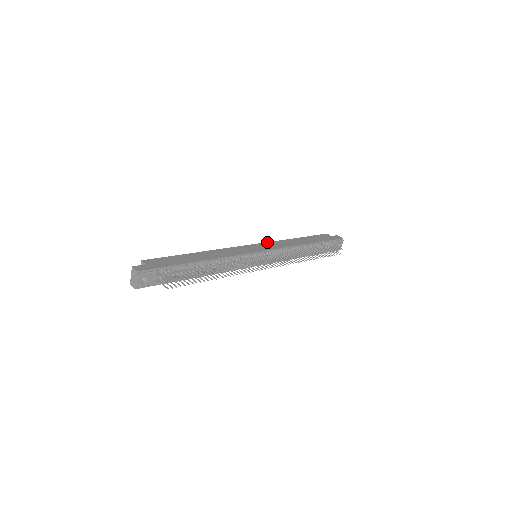
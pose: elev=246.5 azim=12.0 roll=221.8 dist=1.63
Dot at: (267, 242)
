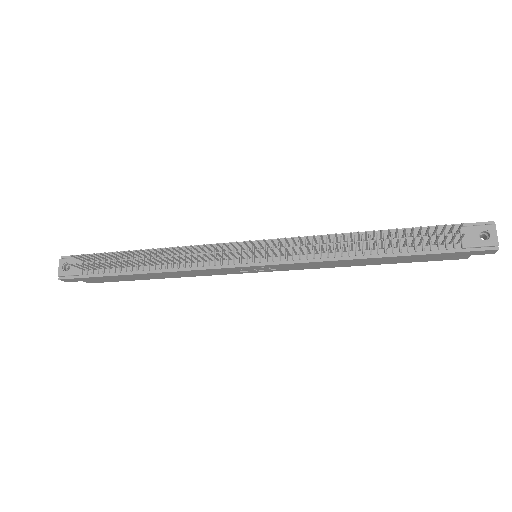
Dot at: occluded
